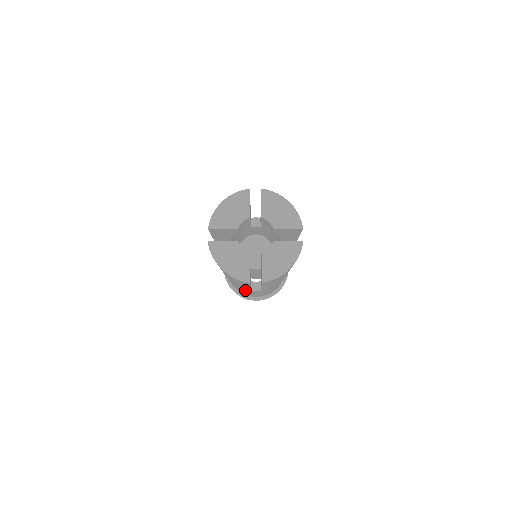
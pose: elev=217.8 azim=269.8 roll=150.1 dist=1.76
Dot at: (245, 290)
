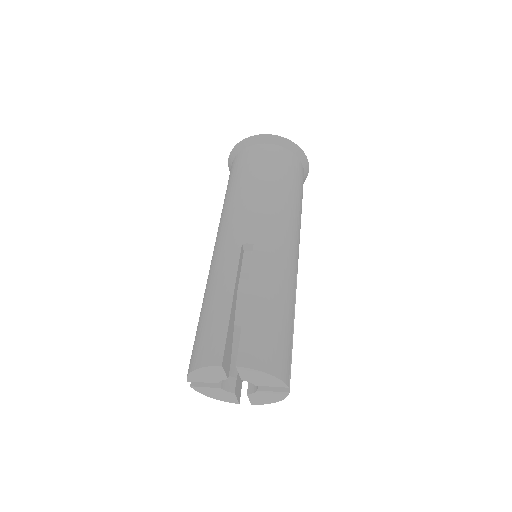
Dot at: occluded
